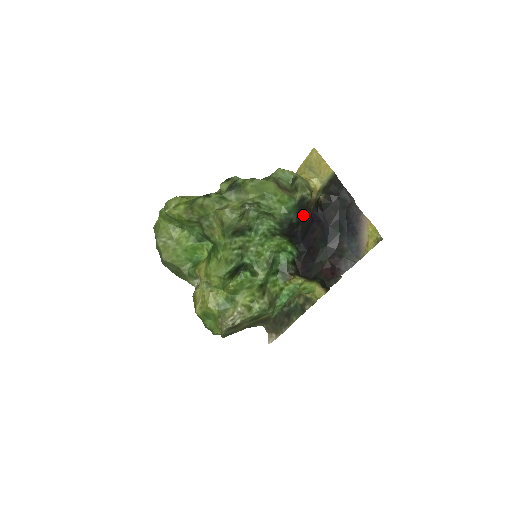
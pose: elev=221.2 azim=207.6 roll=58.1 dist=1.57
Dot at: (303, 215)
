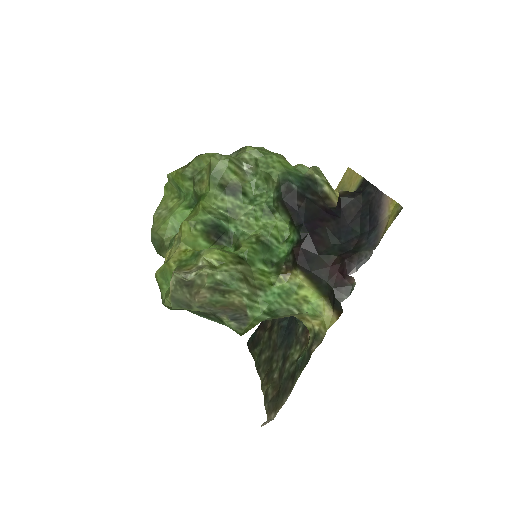
Dot at: (312, 197)
